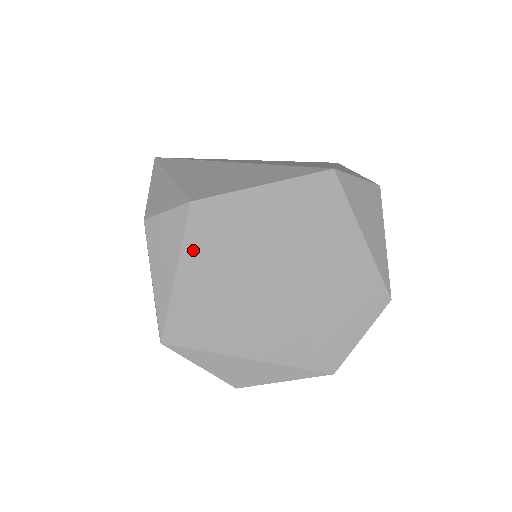
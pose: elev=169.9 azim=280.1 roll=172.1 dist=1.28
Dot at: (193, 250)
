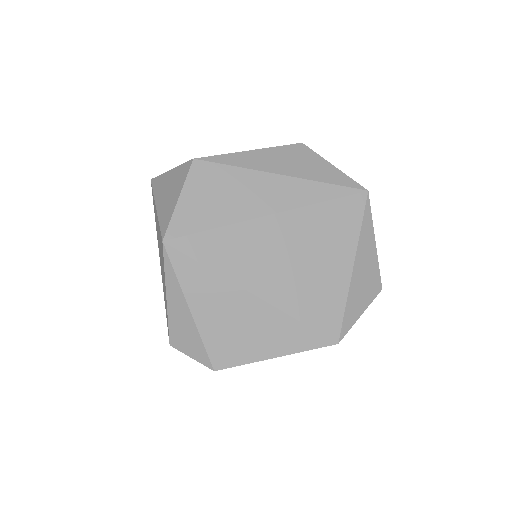
Dot at: occluded
